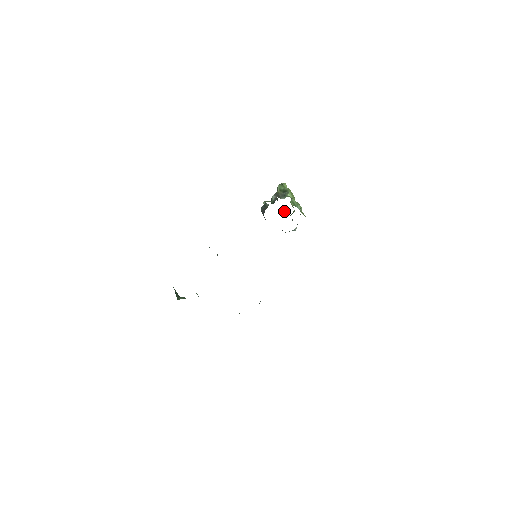
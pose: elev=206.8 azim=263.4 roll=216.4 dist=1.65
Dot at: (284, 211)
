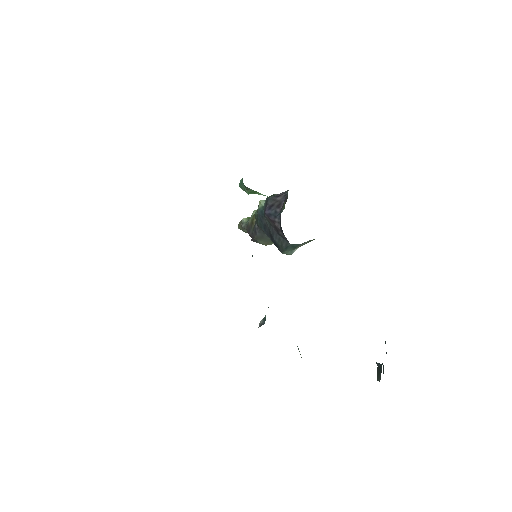
Dot at: (265, 237)
